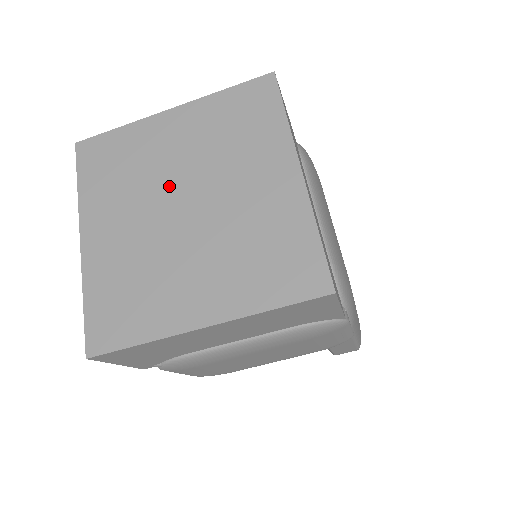
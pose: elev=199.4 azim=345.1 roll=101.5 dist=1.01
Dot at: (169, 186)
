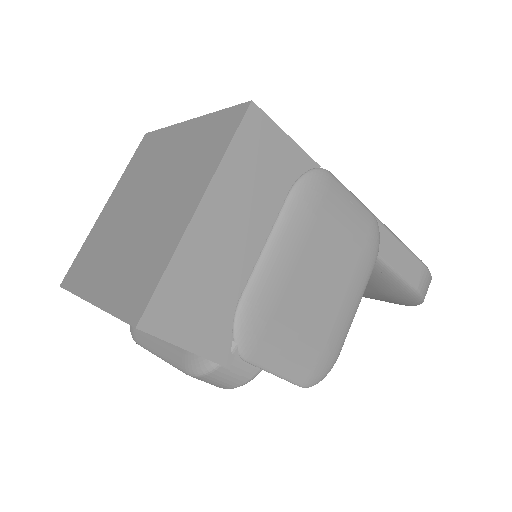
Dot at: (126, 217)
